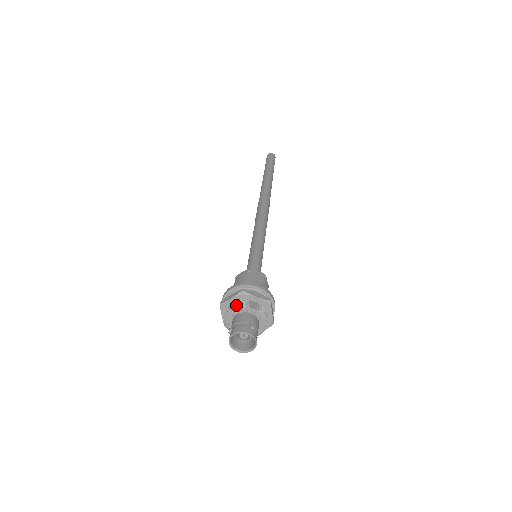
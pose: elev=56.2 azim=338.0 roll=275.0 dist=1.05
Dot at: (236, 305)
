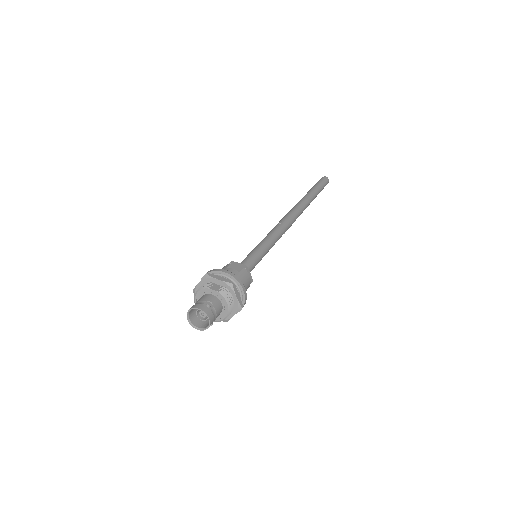
Dot at: (200, 287)
